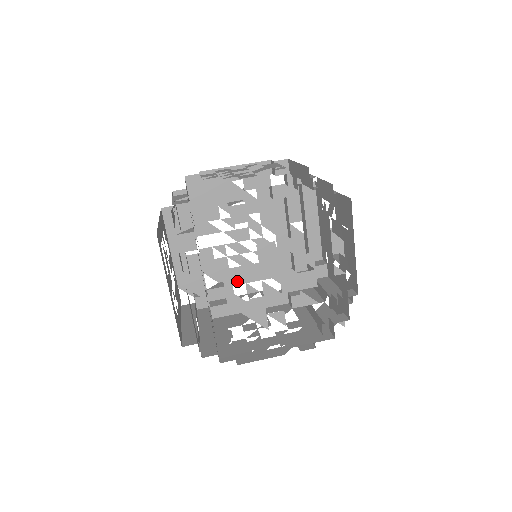
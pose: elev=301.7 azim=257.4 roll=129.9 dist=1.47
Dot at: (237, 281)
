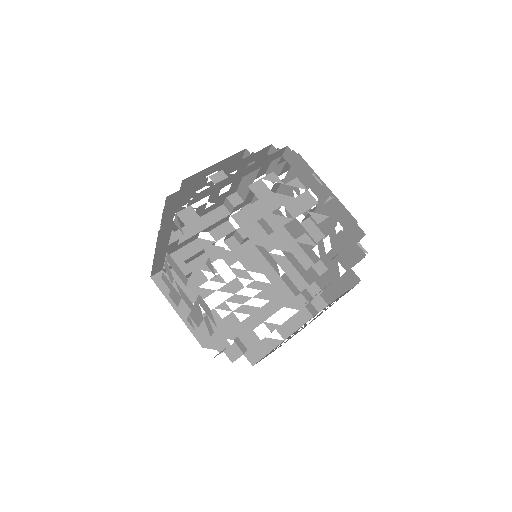
Dot at: (250, 221)
